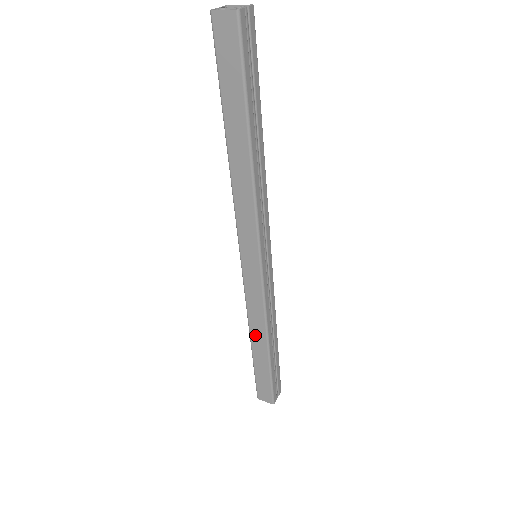
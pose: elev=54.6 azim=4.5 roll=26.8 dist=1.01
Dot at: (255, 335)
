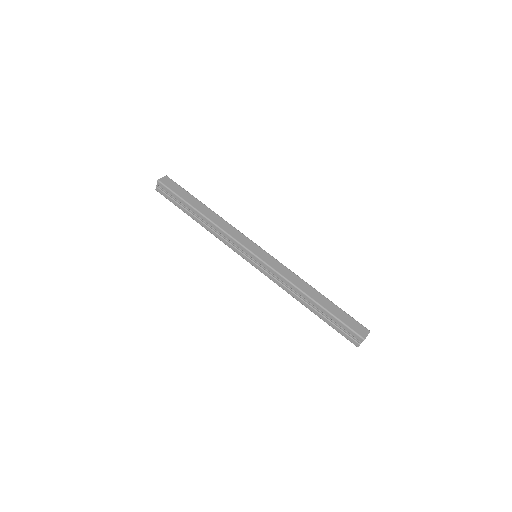
Dot at: (306, 290)
